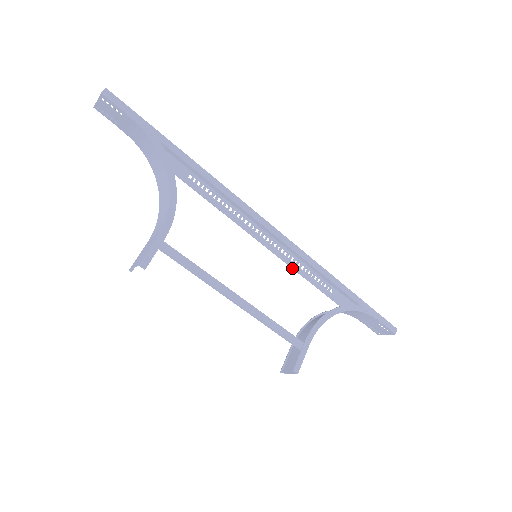
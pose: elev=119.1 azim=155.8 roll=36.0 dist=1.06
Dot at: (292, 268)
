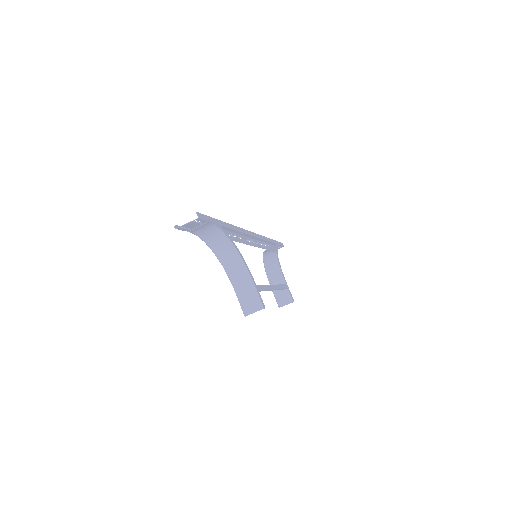
Dot at: occluded
